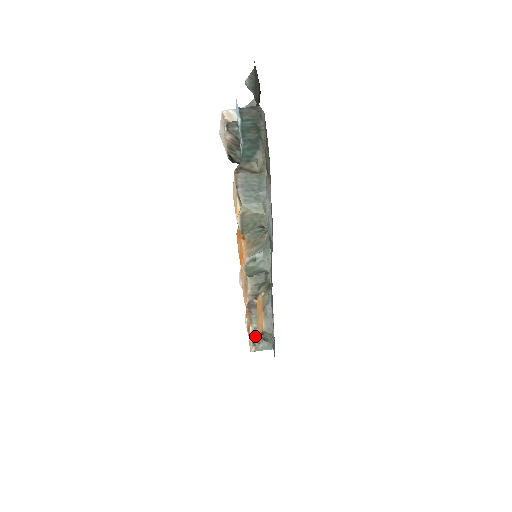
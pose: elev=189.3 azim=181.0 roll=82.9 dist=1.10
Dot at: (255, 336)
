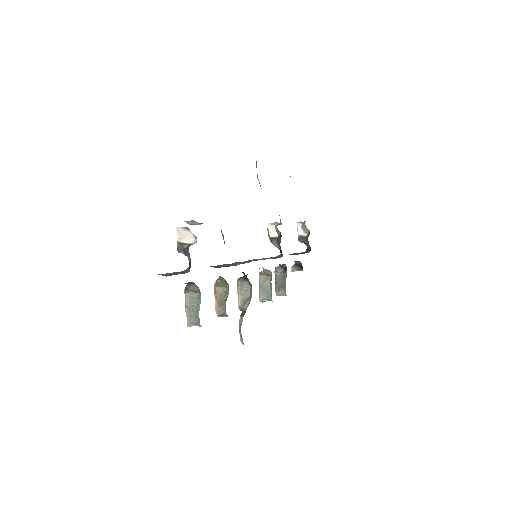
Dot at: occluded
